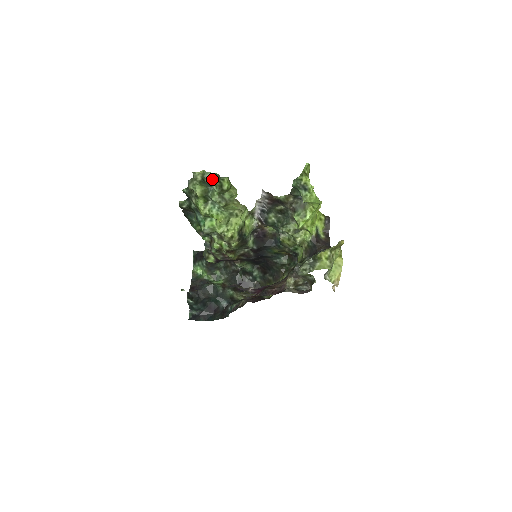
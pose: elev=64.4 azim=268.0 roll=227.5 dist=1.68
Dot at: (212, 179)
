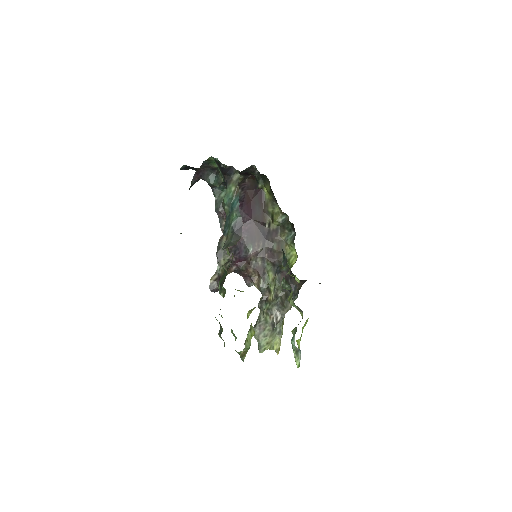
Dot at: occluded
